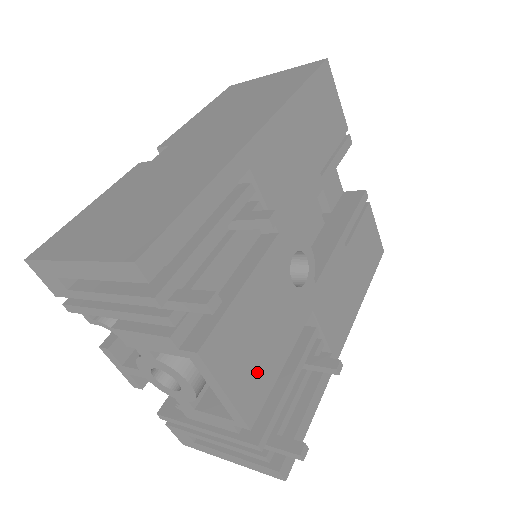
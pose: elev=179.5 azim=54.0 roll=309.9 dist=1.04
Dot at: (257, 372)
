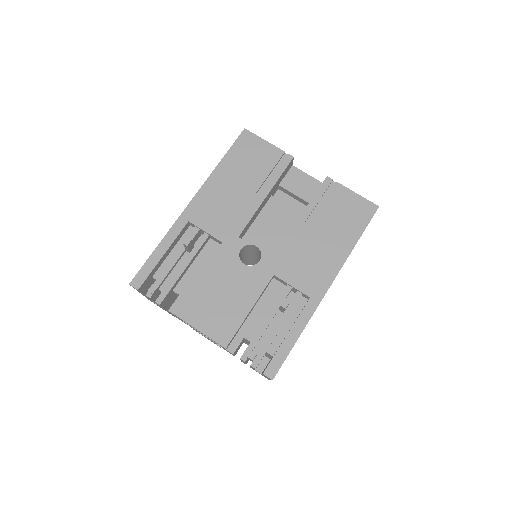
Dot at: (223, 318)
